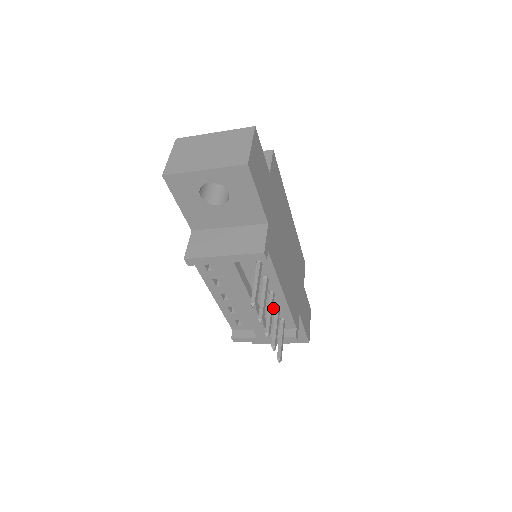
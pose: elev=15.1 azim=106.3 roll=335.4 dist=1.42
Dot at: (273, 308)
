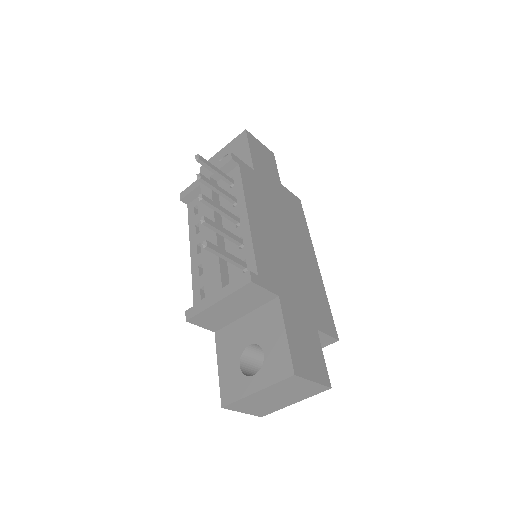
Dot at: (237, 245)
